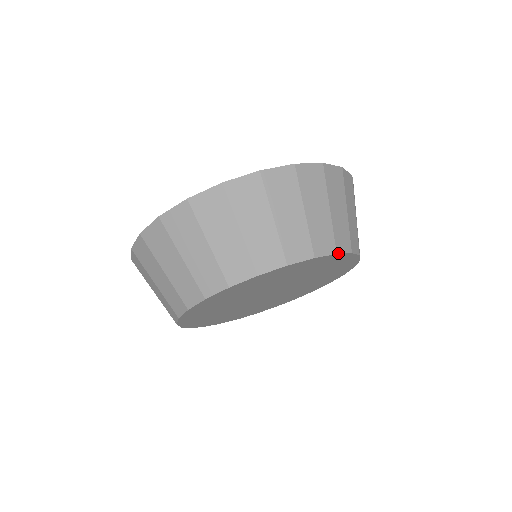
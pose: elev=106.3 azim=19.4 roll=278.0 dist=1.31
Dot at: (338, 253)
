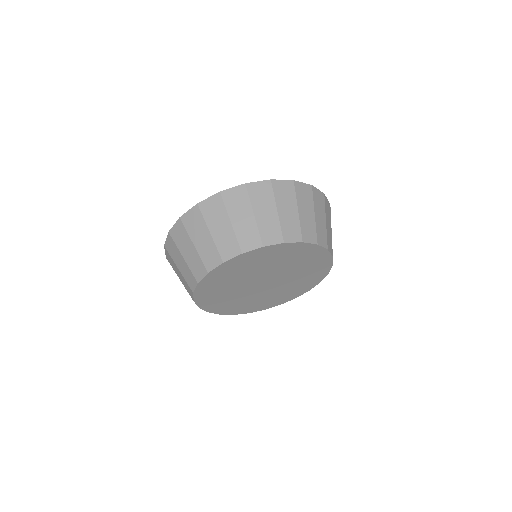
Dot at: occluded
